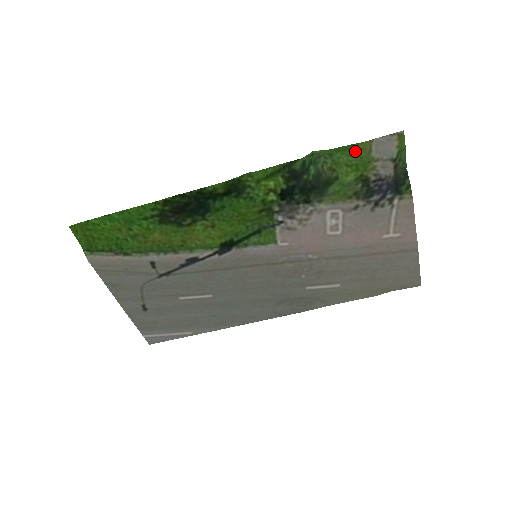
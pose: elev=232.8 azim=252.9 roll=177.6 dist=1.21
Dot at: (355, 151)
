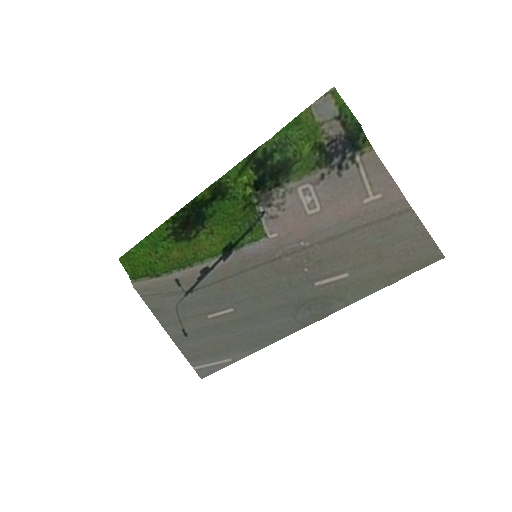
Dot at: (301, 123)
